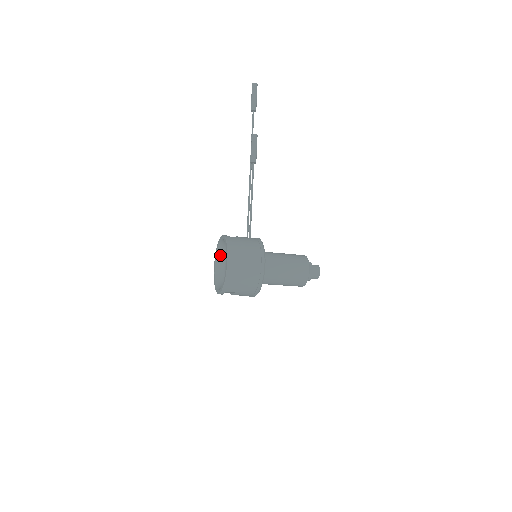
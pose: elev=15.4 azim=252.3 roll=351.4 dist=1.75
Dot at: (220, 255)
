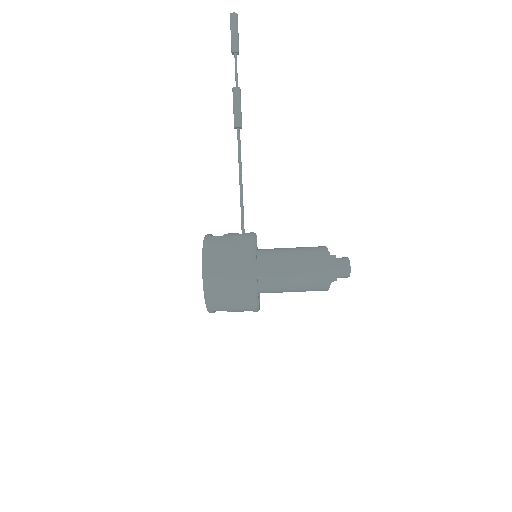
Dot at: occluded
